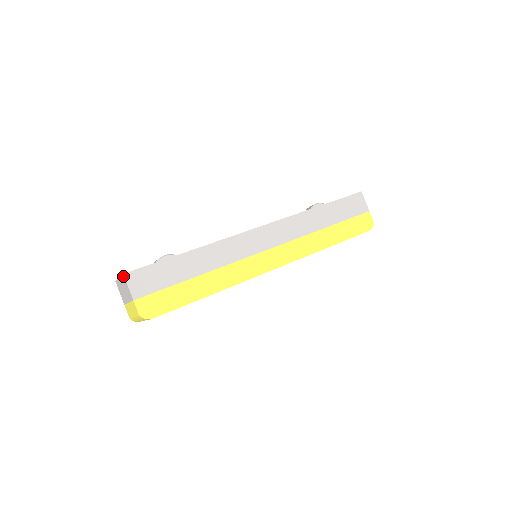
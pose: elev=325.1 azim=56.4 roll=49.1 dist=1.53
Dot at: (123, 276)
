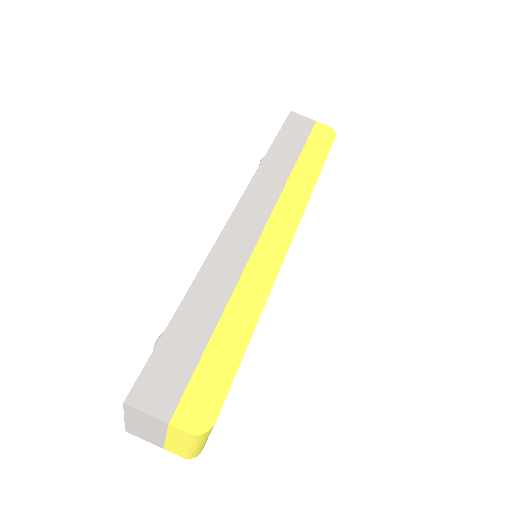
Dot at: (126, 407)
